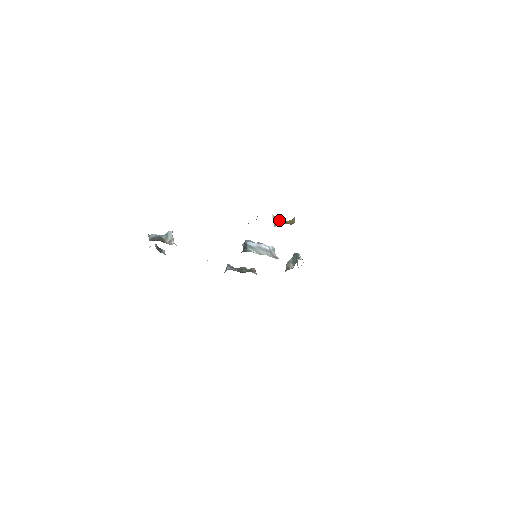
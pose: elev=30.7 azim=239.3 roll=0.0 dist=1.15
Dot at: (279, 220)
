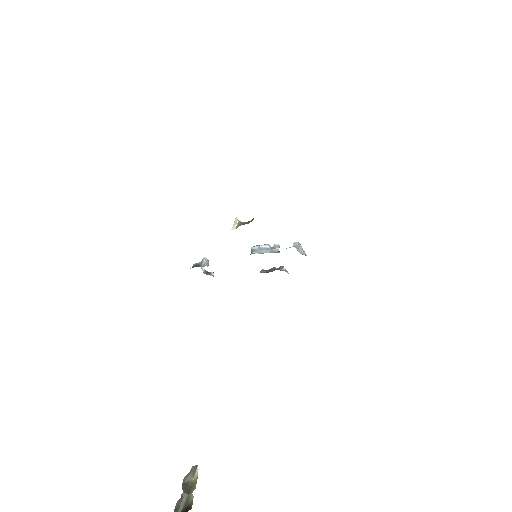
Dot at: (242, 223)
